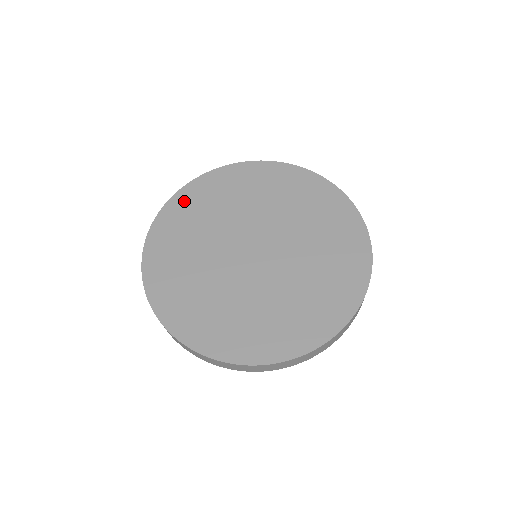
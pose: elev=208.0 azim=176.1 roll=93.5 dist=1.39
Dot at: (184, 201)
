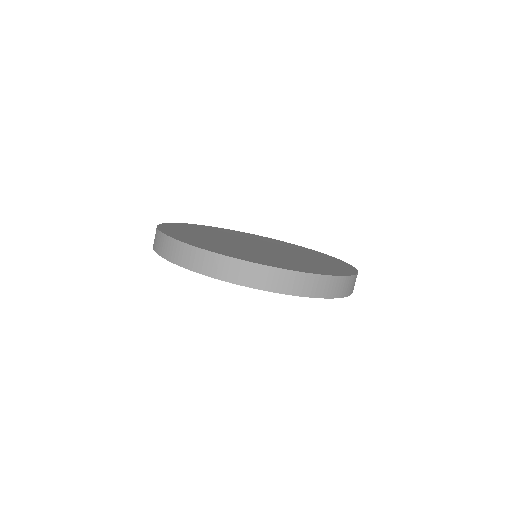
Dot at: (212, 228)
